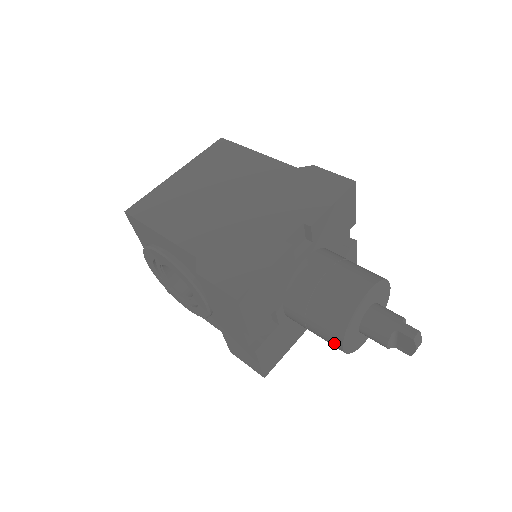
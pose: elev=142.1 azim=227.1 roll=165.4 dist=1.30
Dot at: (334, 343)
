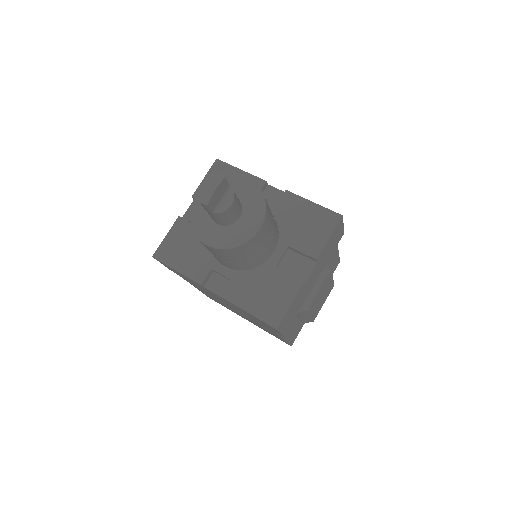
Dot at: occluded
